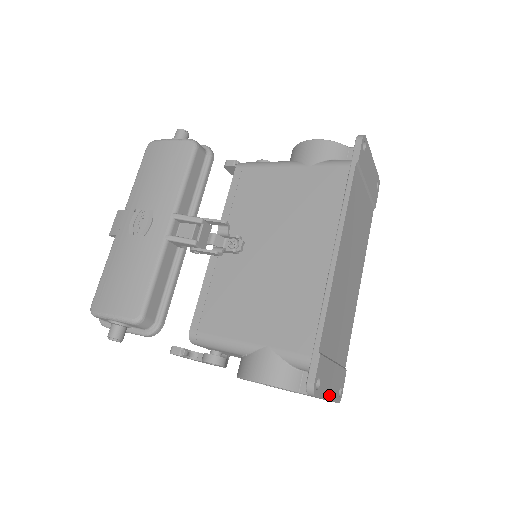
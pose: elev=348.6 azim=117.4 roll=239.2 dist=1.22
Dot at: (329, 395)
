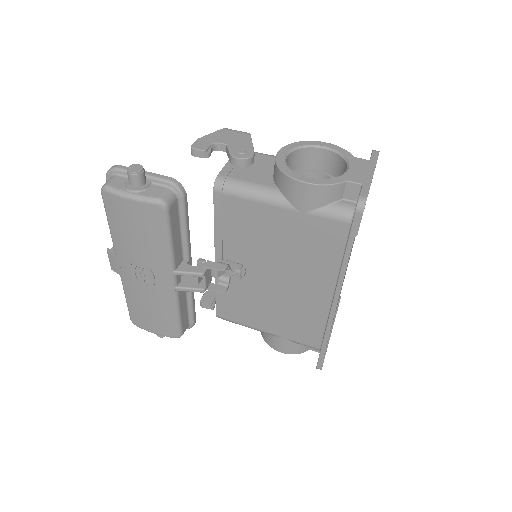
Dot at: occluded
